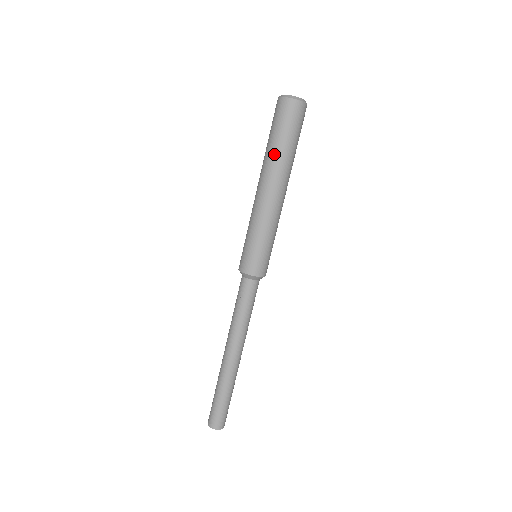
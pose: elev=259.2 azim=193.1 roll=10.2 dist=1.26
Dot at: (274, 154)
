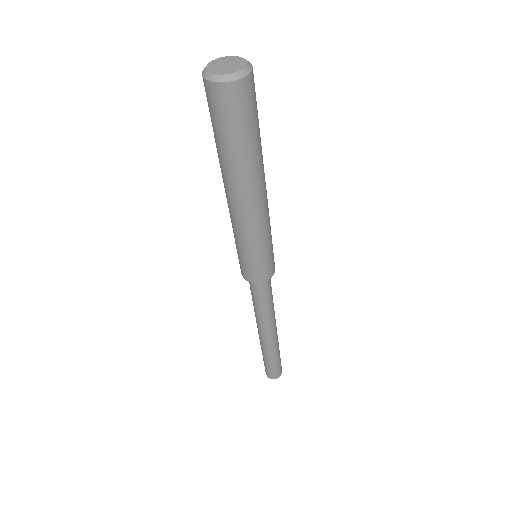
Dot at: (240, 163)
